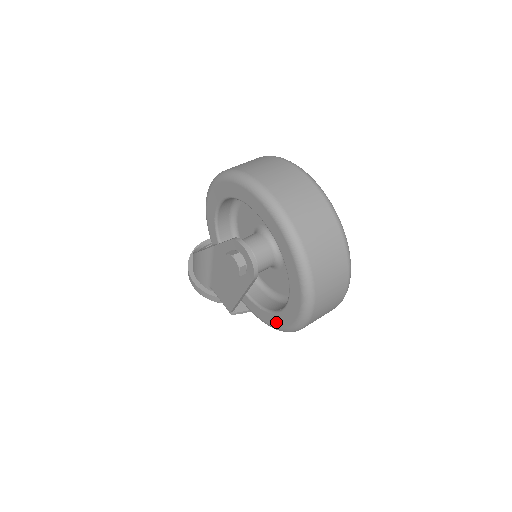
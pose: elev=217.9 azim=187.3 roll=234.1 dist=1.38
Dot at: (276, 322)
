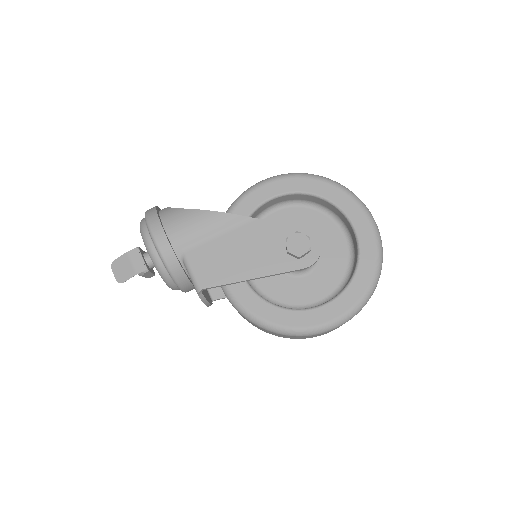
Dot at: (283, 319)
